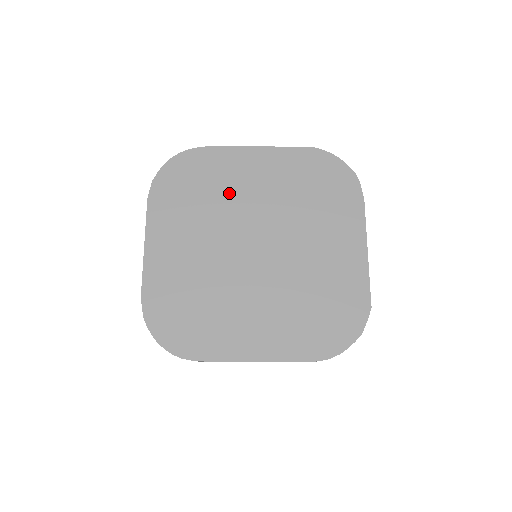
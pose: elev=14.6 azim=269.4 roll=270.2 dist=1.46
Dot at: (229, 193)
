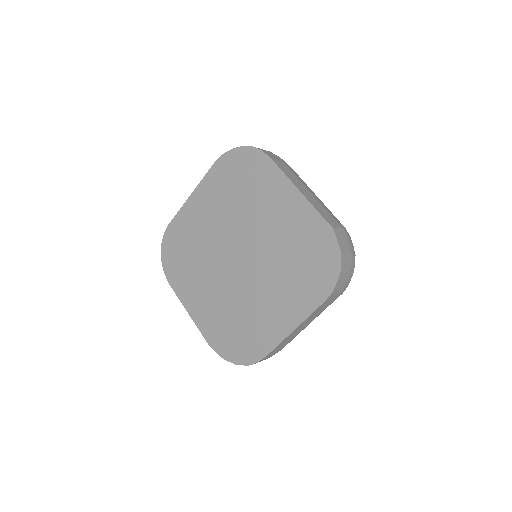
Dot at: (201, 238)
